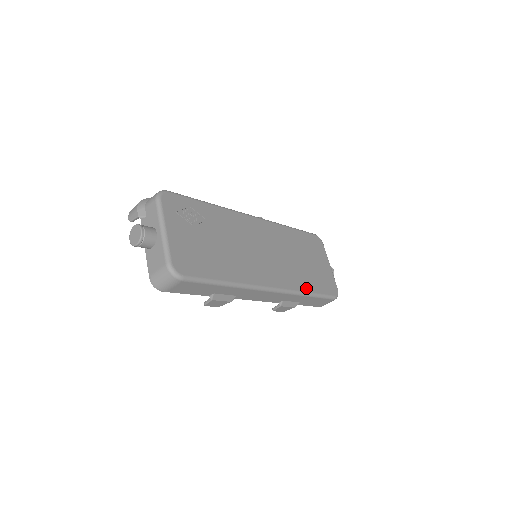
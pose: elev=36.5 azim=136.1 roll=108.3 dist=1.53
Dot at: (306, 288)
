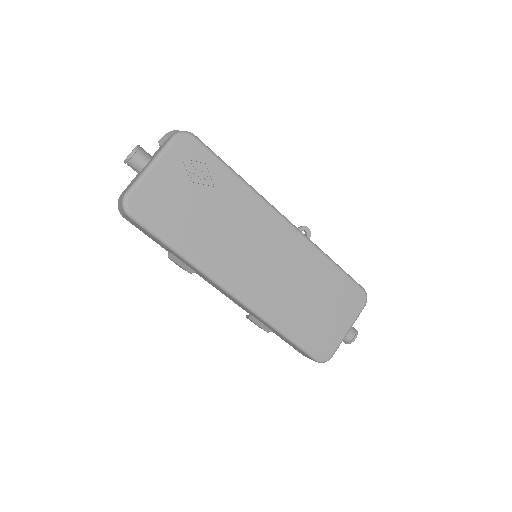
Dot at: (282, 324)
